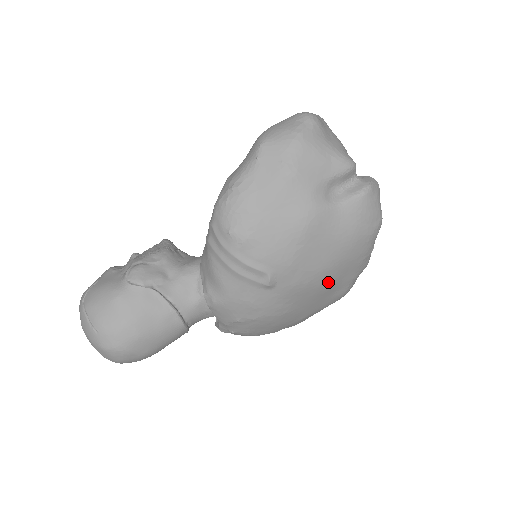
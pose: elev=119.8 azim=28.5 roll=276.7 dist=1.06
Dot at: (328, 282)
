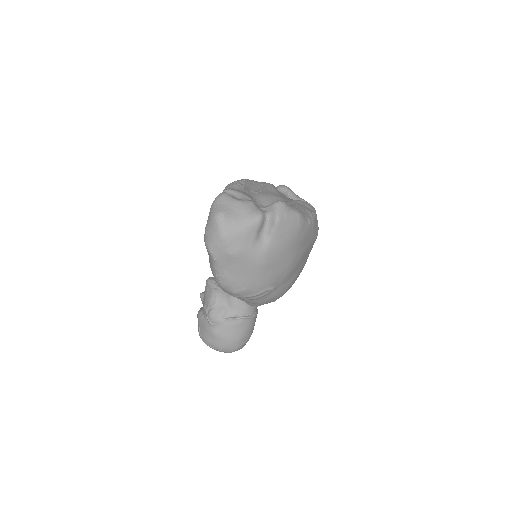
Dot at: (300, 256)
